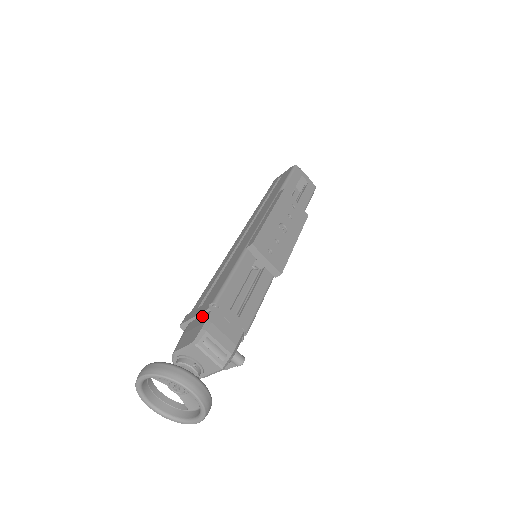
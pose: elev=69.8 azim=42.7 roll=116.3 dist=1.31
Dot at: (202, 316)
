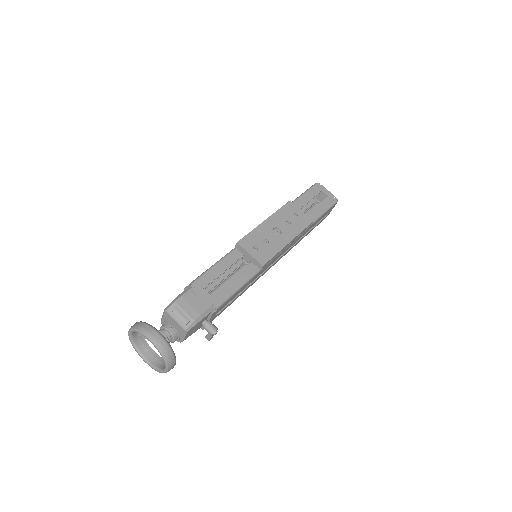
Dot at: occluded
